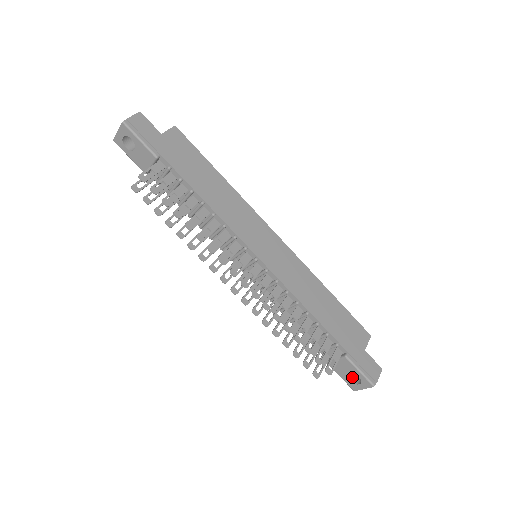
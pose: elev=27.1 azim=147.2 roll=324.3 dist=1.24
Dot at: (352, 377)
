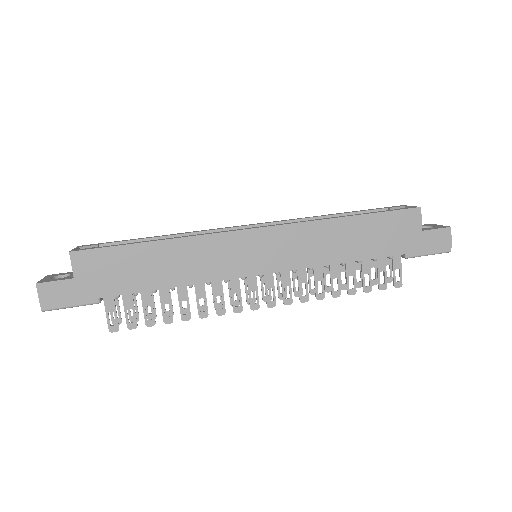
Dot at: occluded
